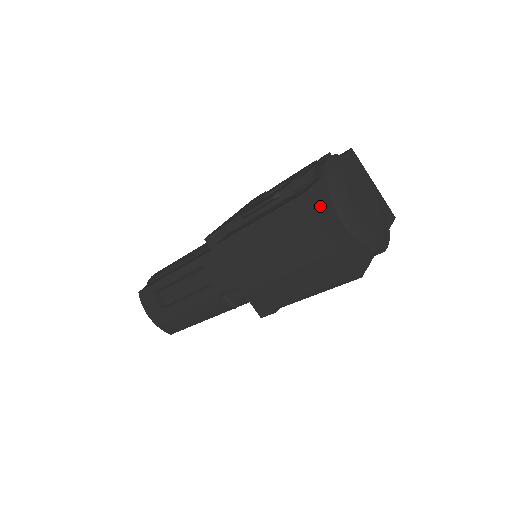
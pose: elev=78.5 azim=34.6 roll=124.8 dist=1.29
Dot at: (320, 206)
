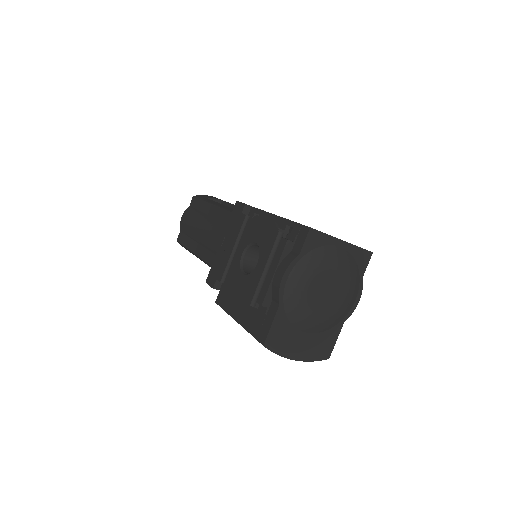
Dot at: (280, 342)
